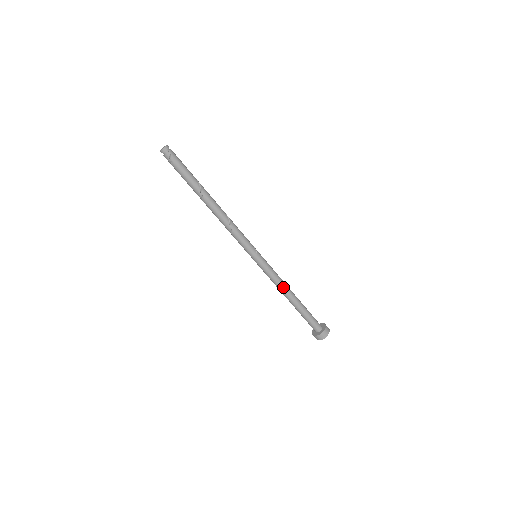
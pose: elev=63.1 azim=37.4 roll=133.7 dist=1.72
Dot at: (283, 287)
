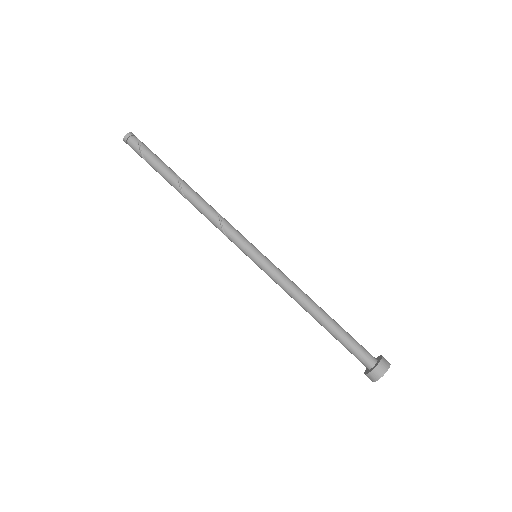
Dot at: (304, 293)
